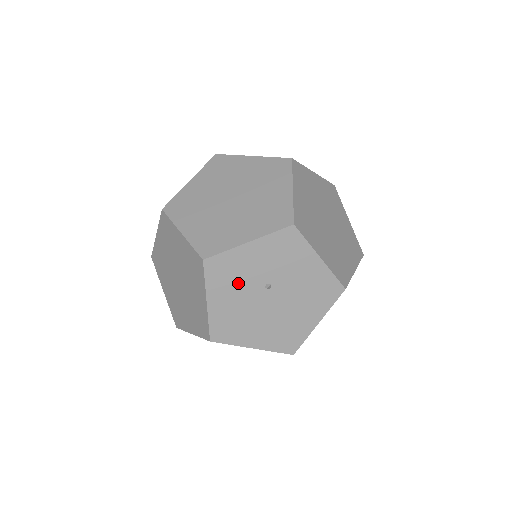
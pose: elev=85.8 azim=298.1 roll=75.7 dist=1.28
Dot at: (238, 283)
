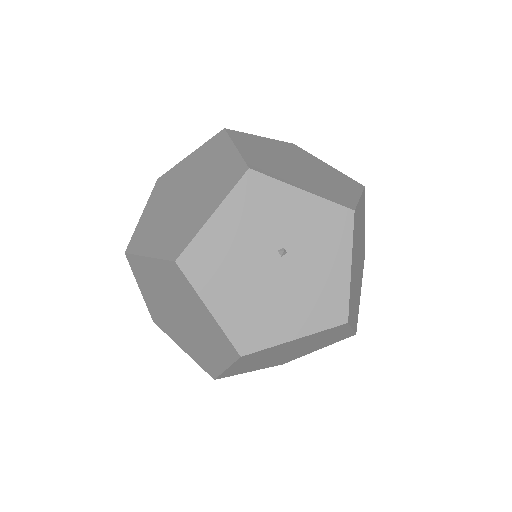
Dot at: (259, 222)
